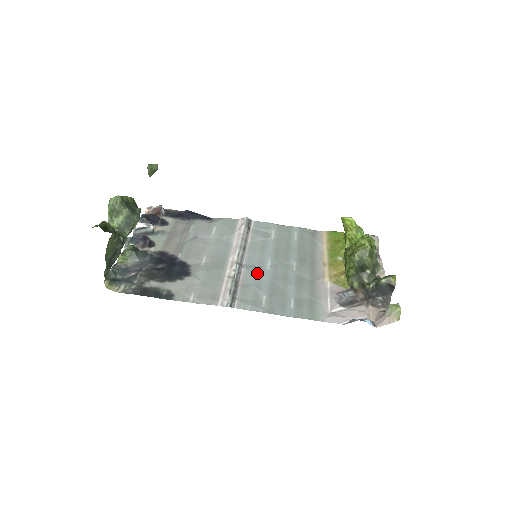
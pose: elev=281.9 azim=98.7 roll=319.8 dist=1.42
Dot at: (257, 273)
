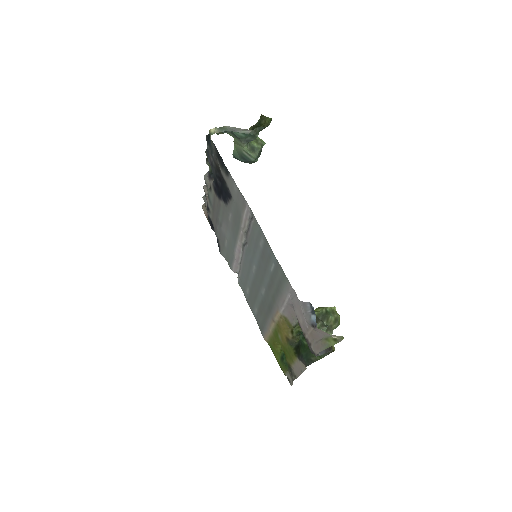
Dot at: (253, 253)
